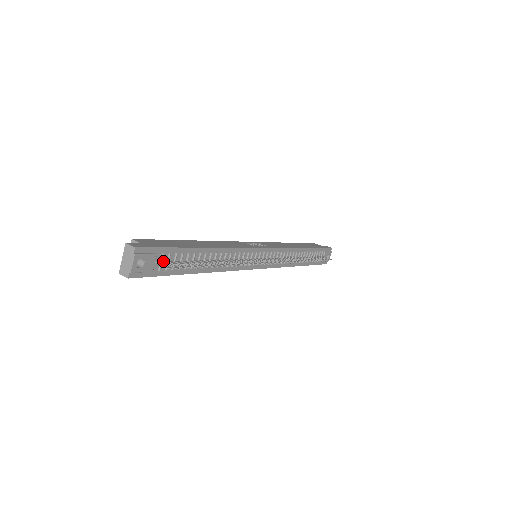
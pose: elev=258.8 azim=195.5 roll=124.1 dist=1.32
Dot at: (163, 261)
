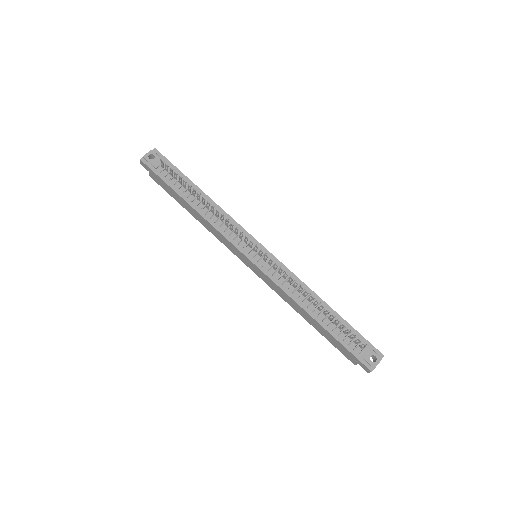
Dot at: (167, 171)
